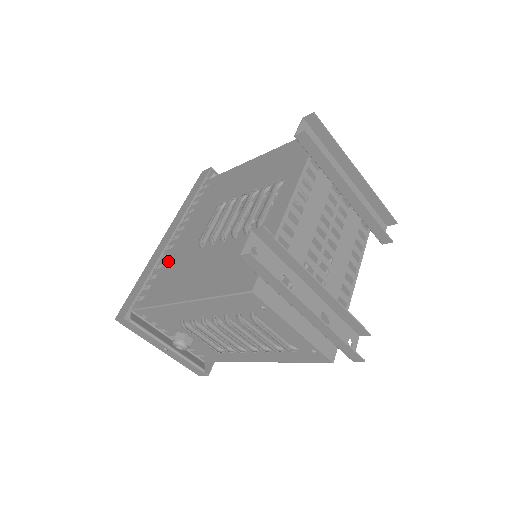
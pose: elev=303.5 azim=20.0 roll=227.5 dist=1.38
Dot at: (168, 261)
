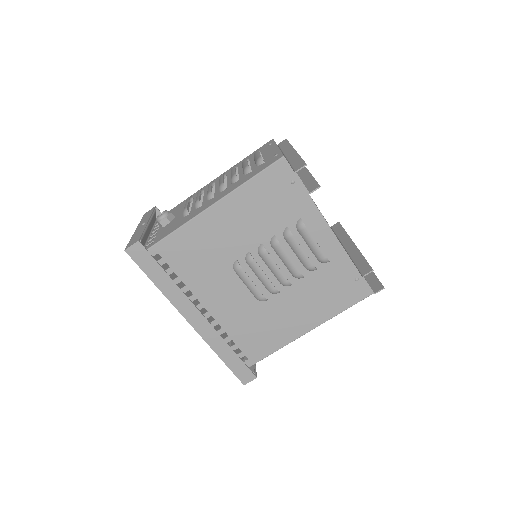
Dot at: (231, 329)
